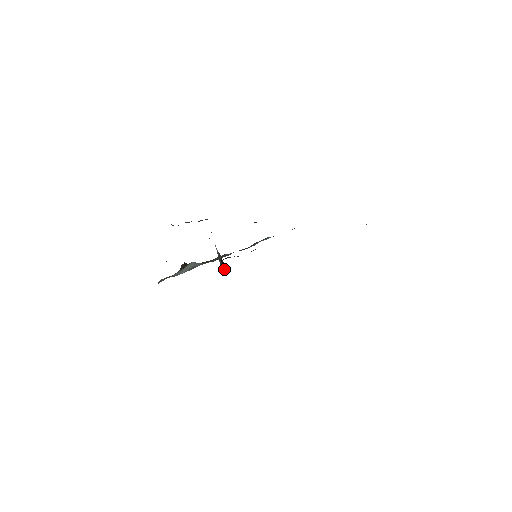
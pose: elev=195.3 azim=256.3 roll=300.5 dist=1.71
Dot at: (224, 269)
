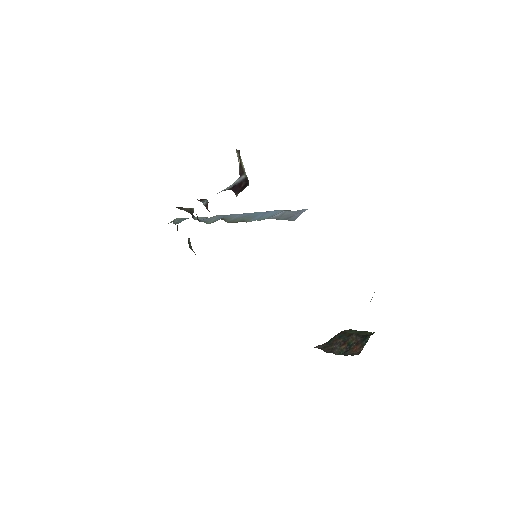
Dot at: (241, 189)
